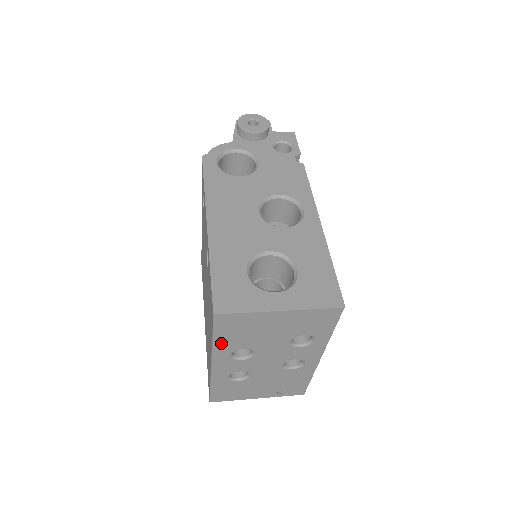
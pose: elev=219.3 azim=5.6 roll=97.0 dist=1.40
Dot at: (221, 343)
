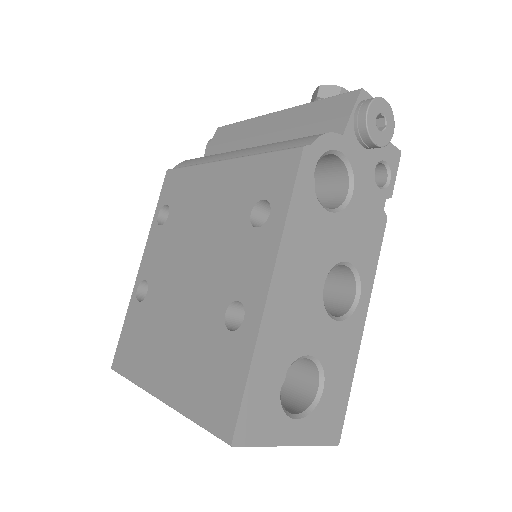
Dot at: occluded
